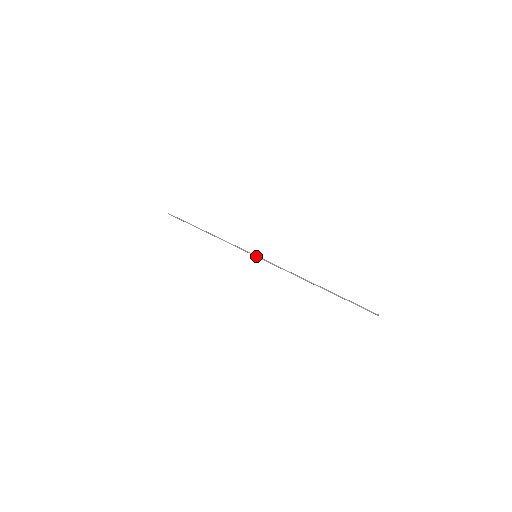
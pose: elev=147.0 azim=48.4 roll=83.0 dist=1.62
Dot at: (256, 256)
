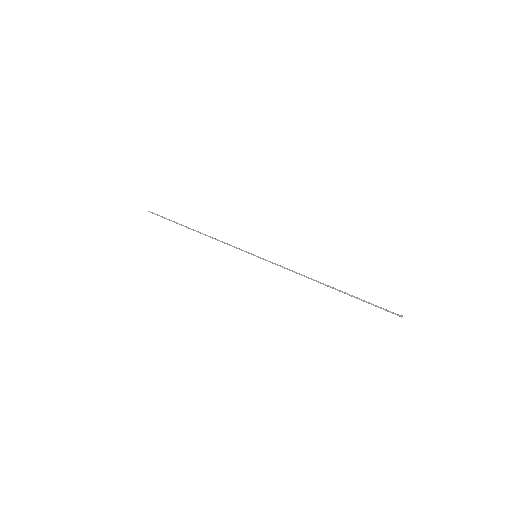
Dot at: (256, 256)
